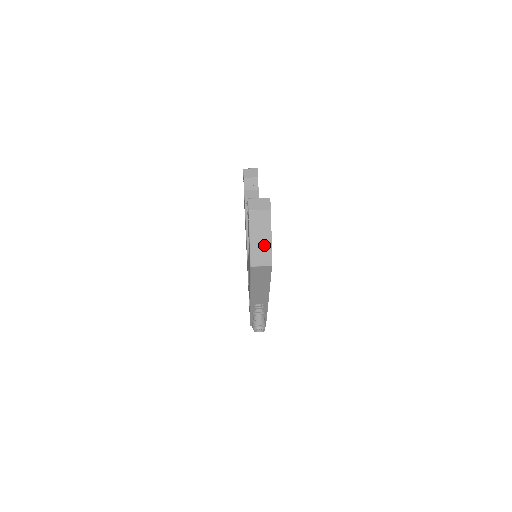
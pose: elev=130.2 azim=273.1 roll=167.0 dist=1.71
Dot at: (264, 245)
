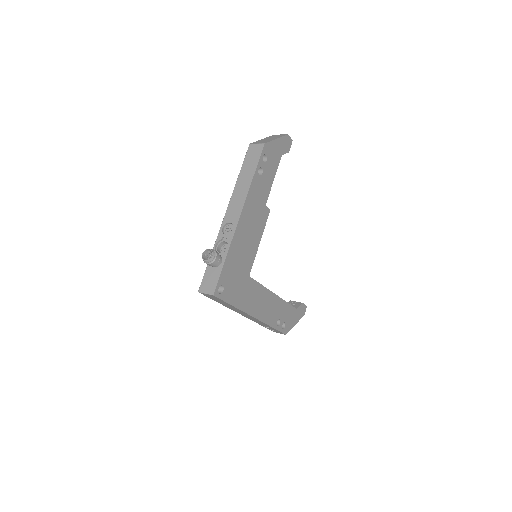
Dot at: (269, 140)
